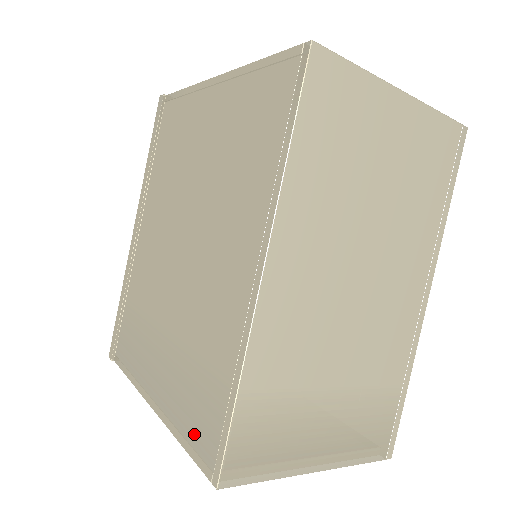
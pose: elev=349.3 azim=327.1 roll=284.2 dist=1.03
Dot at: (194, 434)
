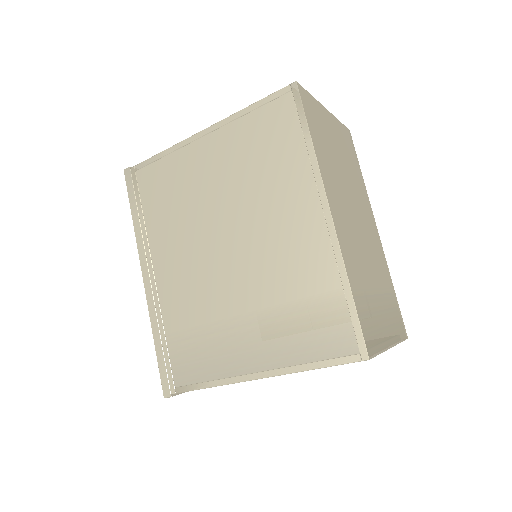
Dot at: (324, 350)
